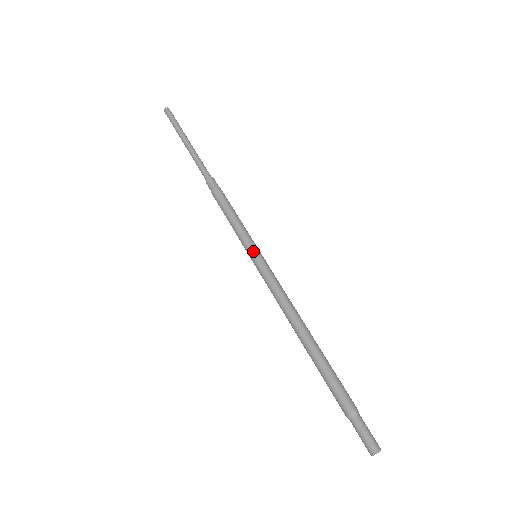
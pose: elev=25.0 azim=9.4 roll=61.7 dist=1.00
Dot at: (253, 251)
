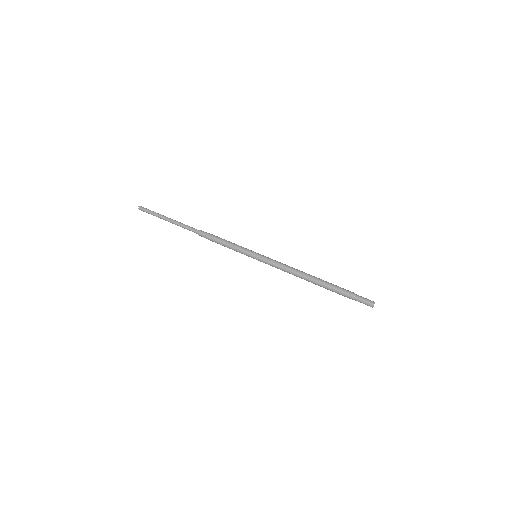
Dot at: (253, 257)
